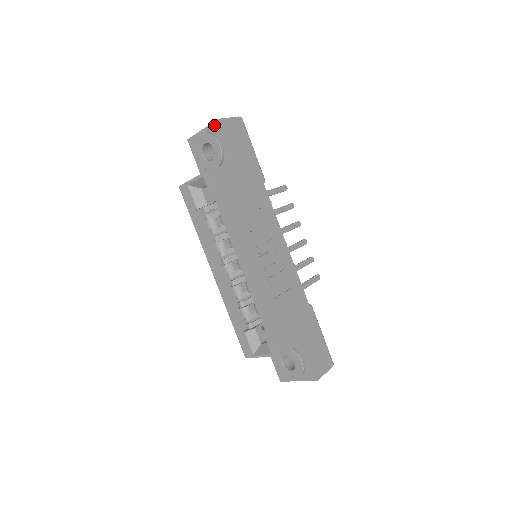
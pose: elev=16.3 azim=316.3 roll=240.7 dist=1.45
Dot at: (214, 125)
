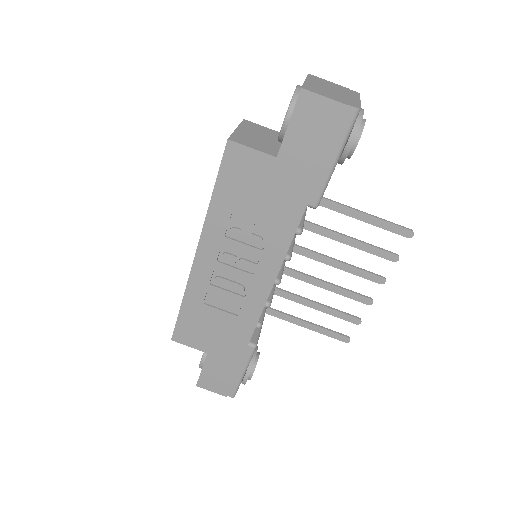
Dot at: occluded
